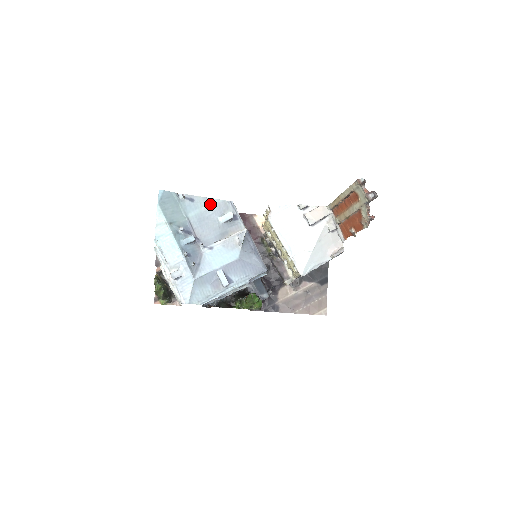
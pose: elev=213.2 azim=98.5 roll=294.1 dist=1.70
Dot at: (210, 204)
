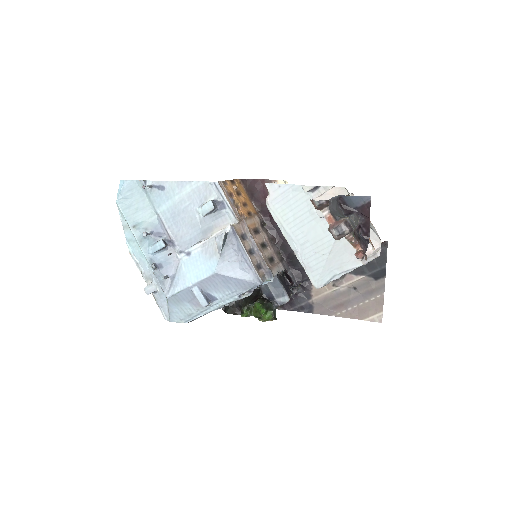
Dot at: (186, 190)
